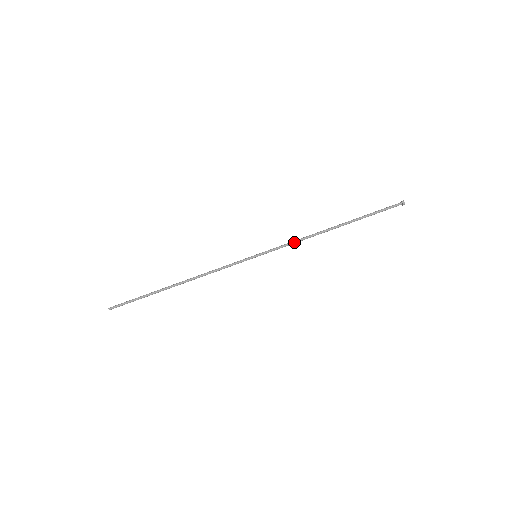
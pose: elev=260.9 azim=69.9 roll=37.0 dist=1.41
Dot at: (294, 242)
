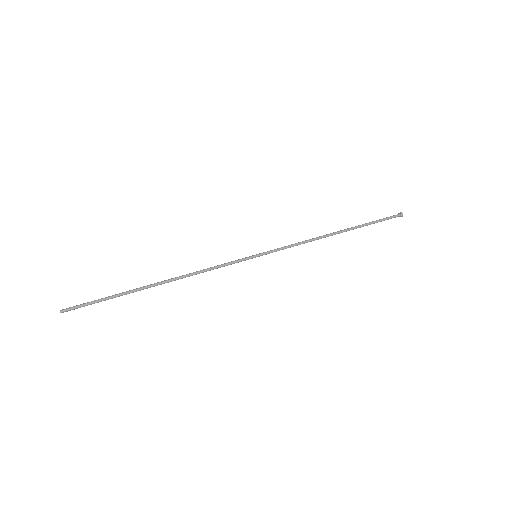
Dot at: (298, 243)
